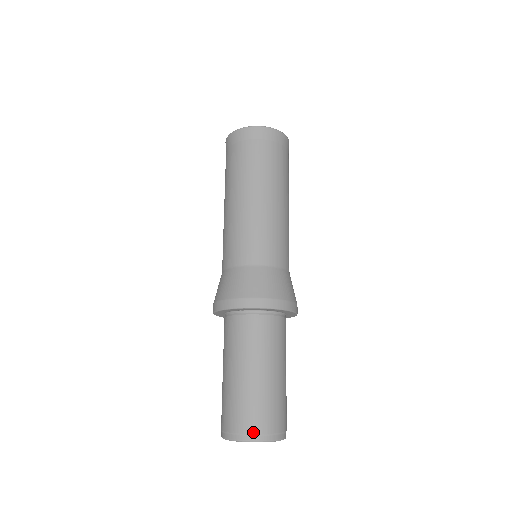
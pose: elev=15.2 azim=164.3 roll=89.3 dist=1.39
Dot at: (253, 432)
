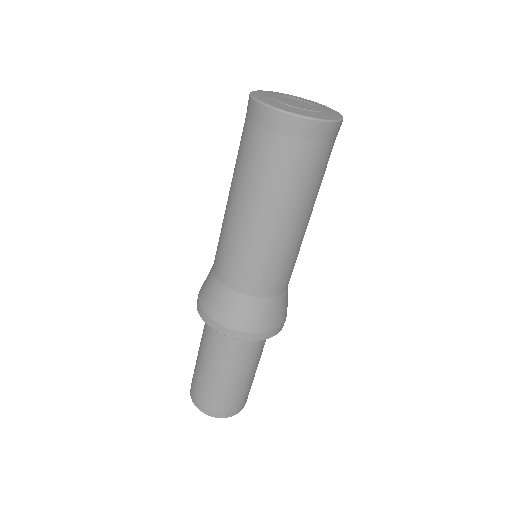
Dot at: (231, 413)
